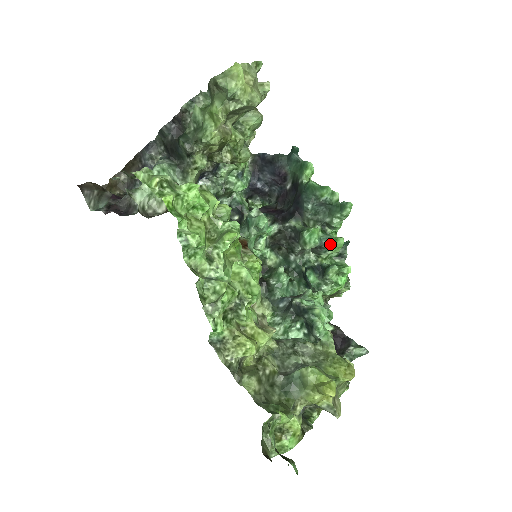
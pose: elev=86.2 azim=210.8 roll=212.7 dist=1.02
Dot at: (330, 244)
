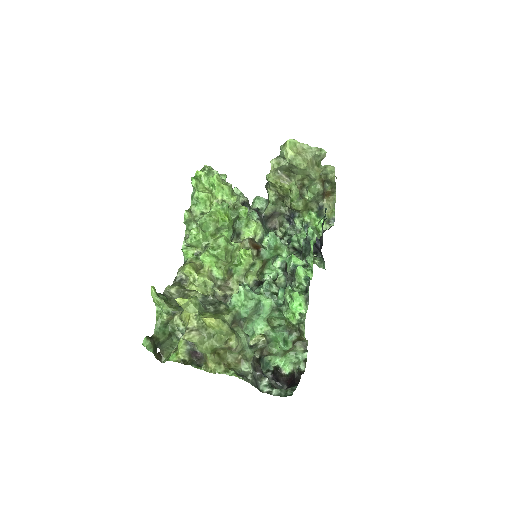
Dot at: occluded
